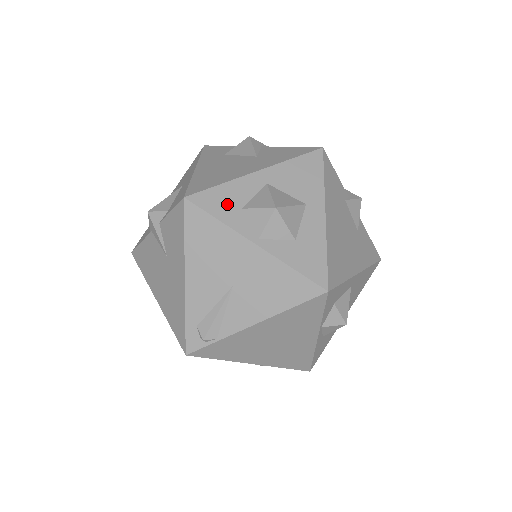
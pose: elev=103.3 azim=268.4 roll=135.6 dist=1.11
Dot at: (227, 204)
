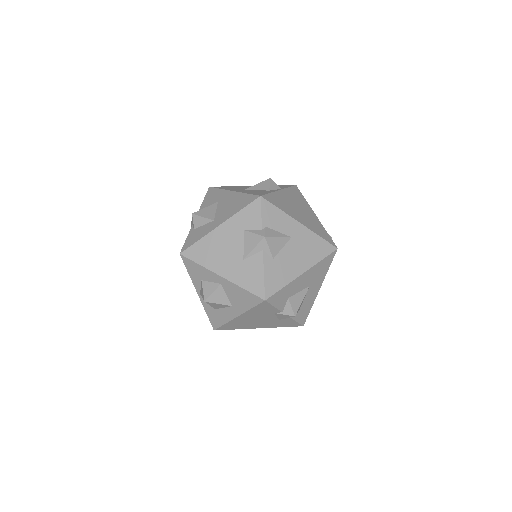
Dot at: (196, 273)
